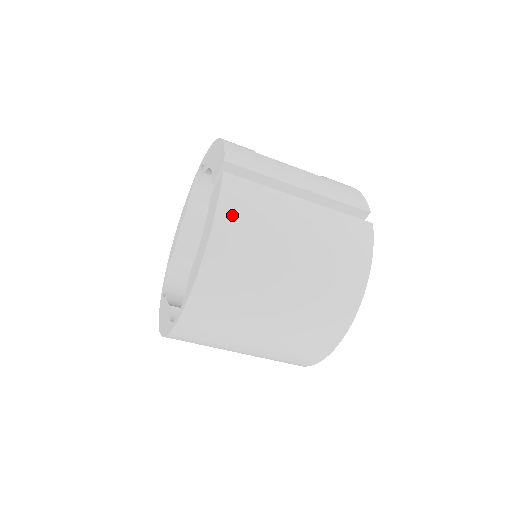
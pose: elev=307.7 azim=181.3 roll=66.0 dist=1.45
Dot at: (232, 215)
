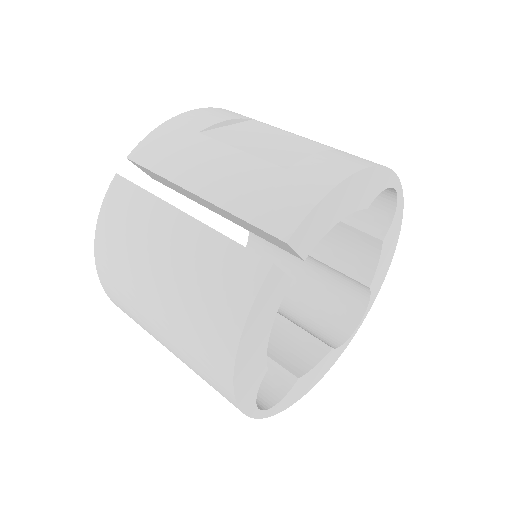
Dot at: (108, 228)
